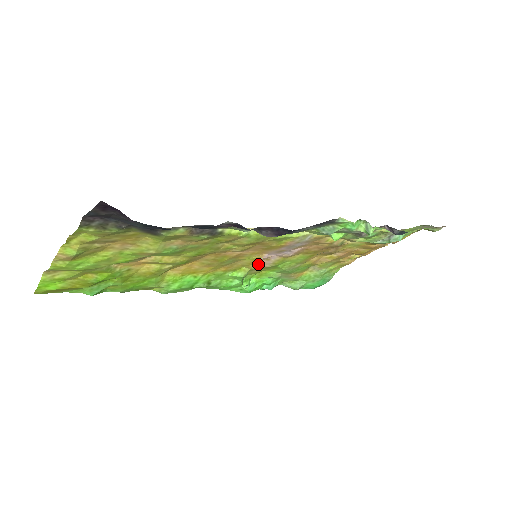
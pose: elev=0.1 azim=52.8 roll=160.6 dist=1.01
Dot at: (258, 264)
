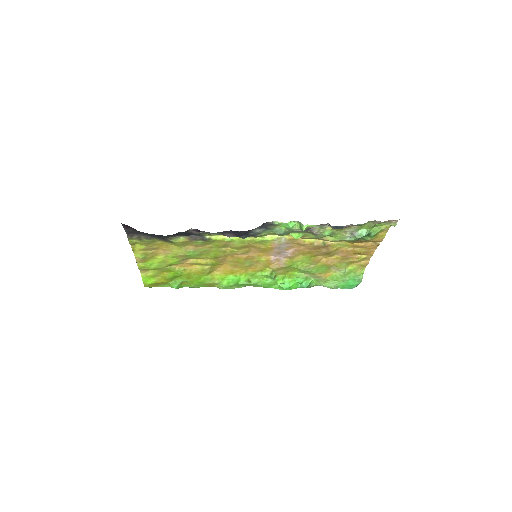
Dot at: (275, 265)
